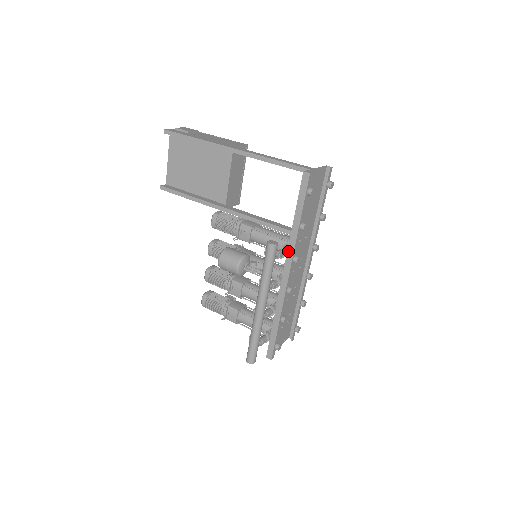
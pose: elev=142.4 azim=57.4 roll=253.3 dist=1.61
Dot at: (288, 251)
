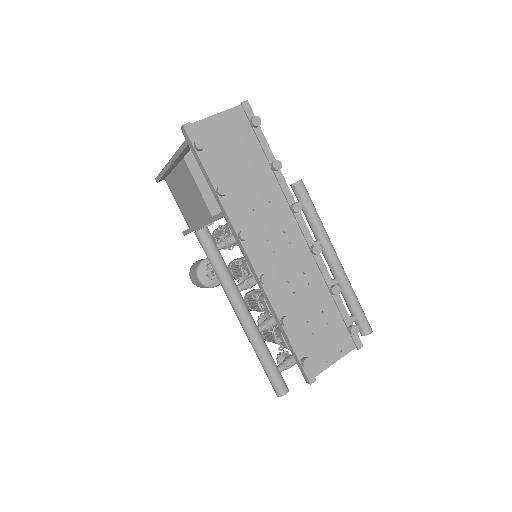
Dot at: (231, 230)
